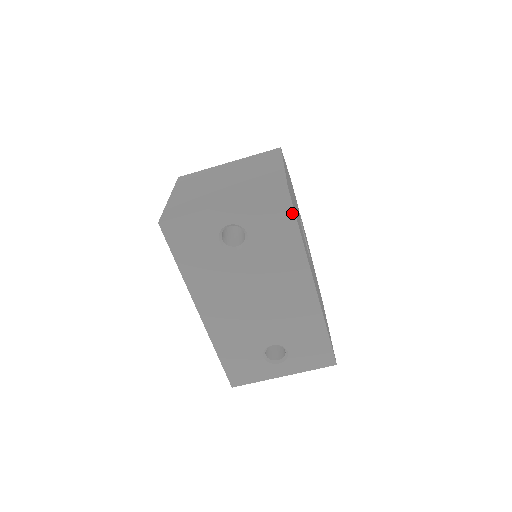
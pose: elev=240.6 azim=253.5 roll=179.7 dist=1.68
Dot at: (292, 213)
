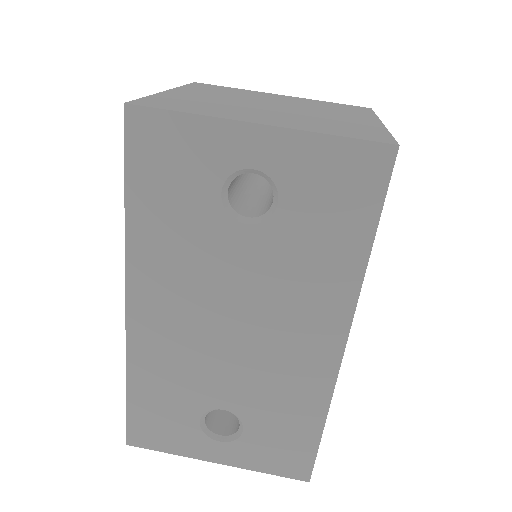
Dot at: (379, 200)
